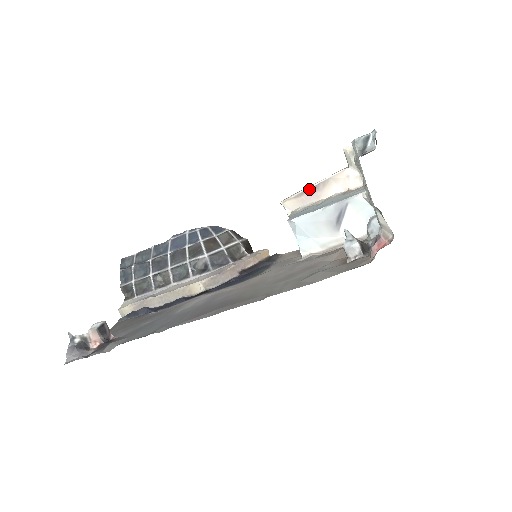
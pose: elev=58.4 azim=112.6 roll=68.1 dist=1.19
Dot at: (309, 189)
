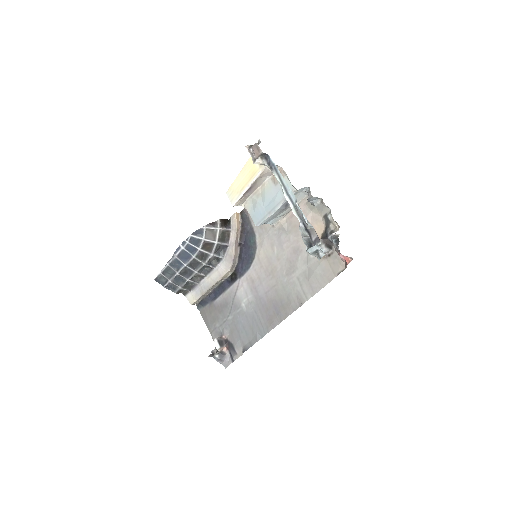
Dot at: (247, 191)
